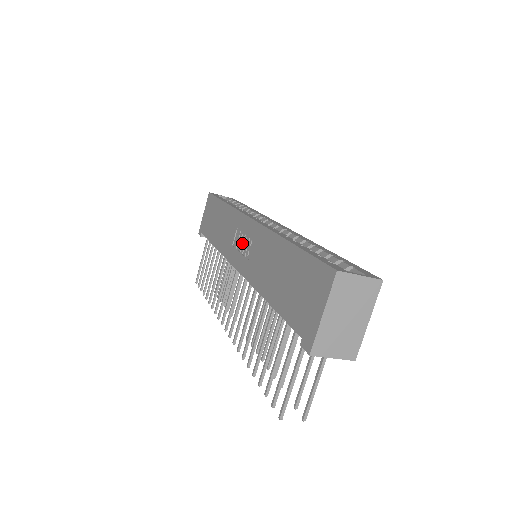
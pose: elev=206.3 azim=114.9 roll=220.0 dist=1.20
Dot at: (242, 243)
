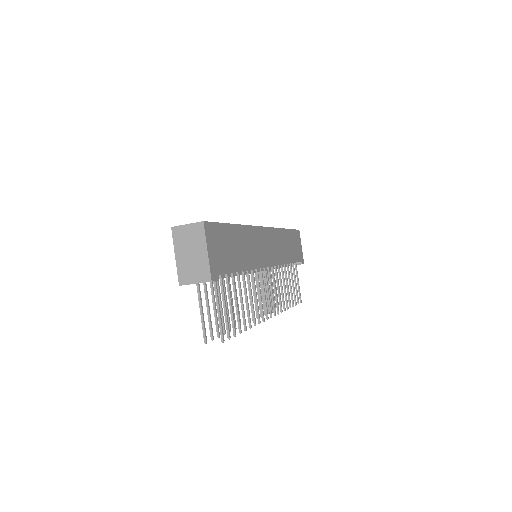
Dot at: occluded
